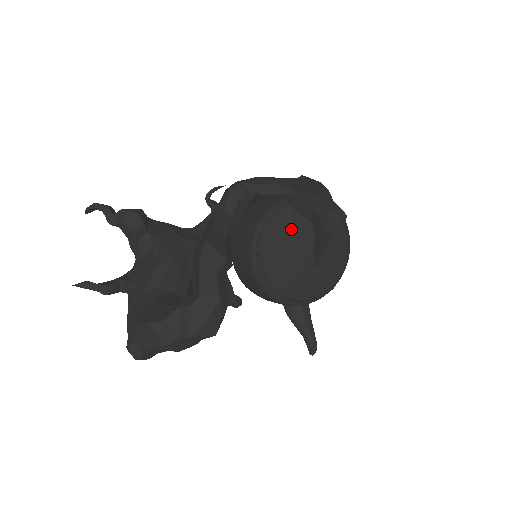
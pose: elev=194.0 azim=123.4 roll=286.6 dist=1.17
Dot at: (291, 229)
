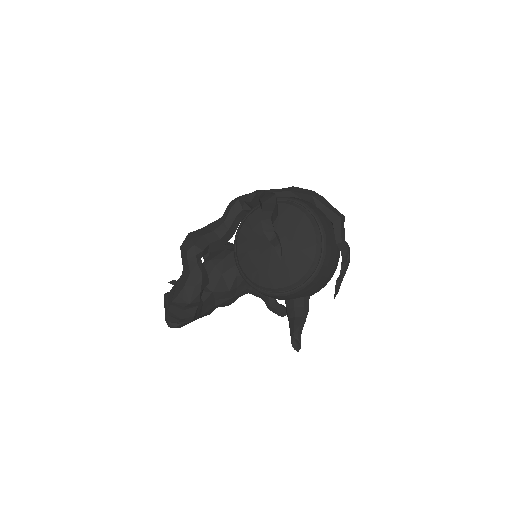
Dot at: (257, 225)
